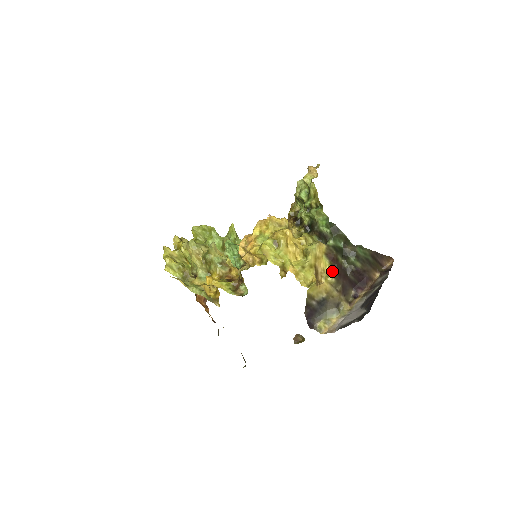
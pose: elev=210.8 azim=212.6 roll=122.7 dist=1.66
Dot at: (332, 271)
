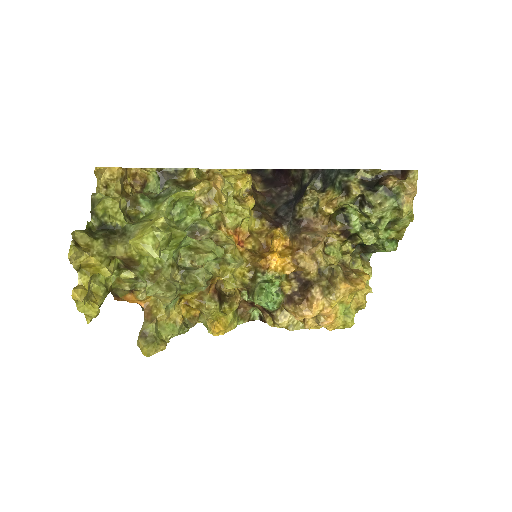
Dot at: occluded
